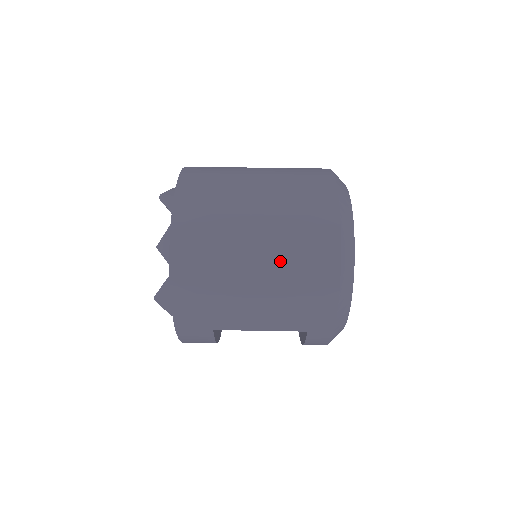
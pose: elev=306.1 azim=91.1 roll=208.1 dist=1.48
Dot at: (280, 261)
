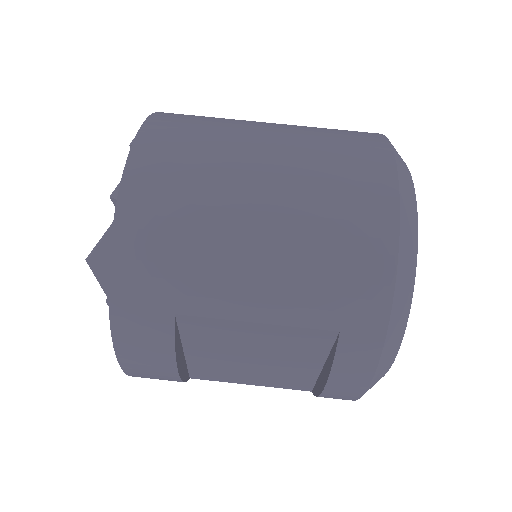
Dot at: (301, 189)
